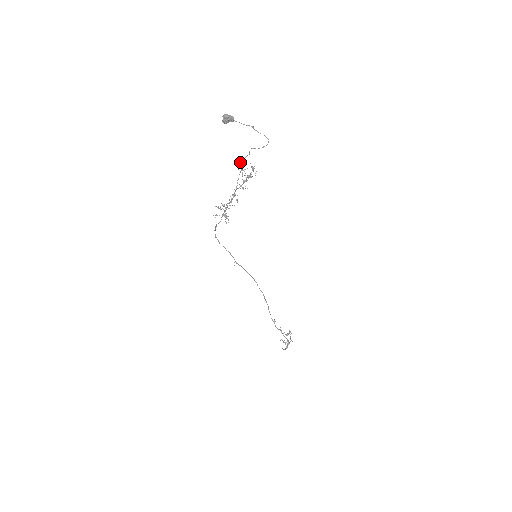
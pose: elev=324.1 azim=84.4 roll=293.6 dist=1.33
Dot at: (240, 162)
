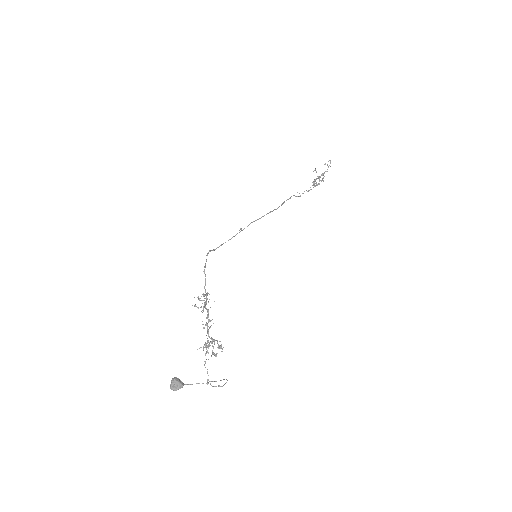
Dot at: (206, 343)
